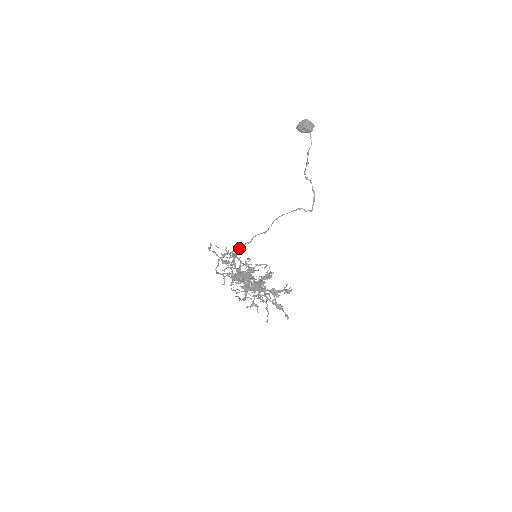
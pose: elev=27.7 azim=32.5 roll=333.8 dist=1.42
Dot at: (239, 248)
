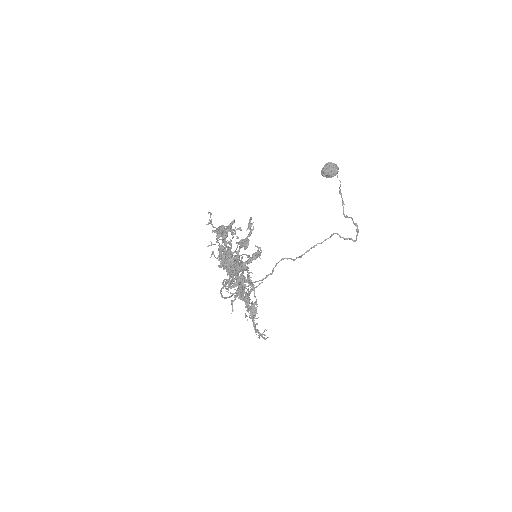
Dot at: (259, 280)
